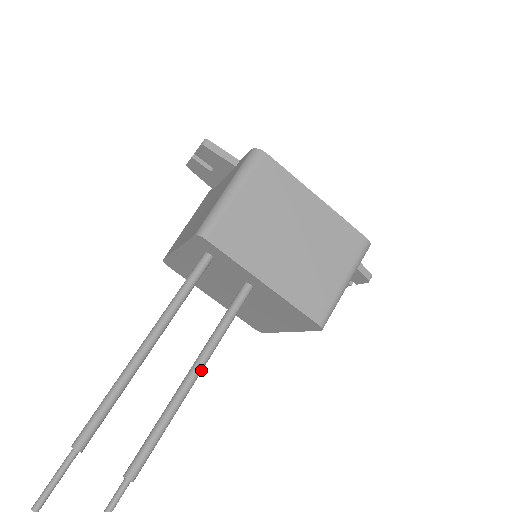
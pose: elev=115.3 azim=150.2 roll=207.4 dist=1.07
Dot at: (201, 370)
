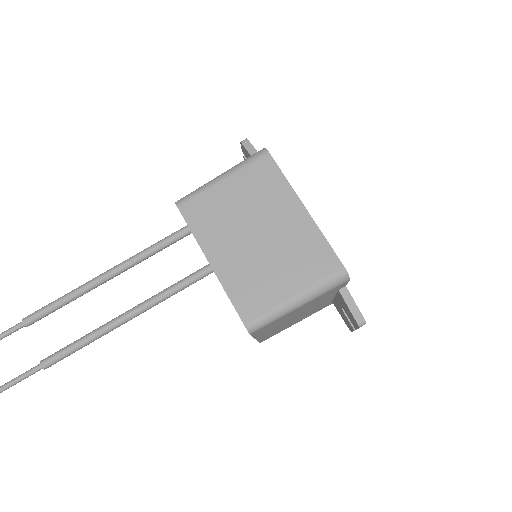
Dot at: (134, 315)
